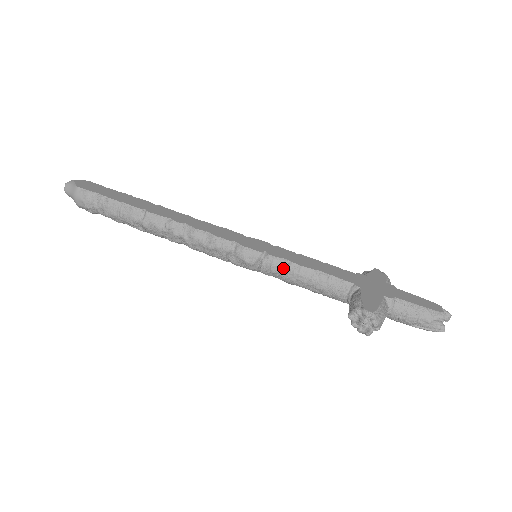
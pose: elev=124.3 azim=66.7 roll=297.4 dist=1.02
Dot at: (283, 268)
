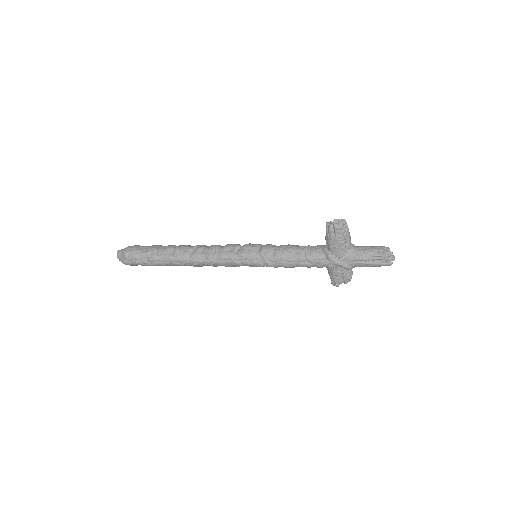
Dot at: (277, 247)
